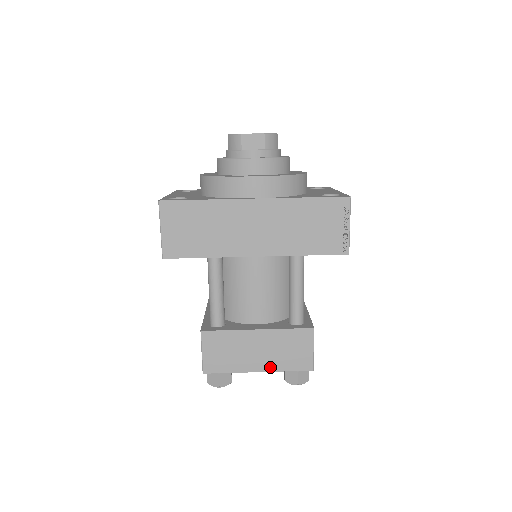
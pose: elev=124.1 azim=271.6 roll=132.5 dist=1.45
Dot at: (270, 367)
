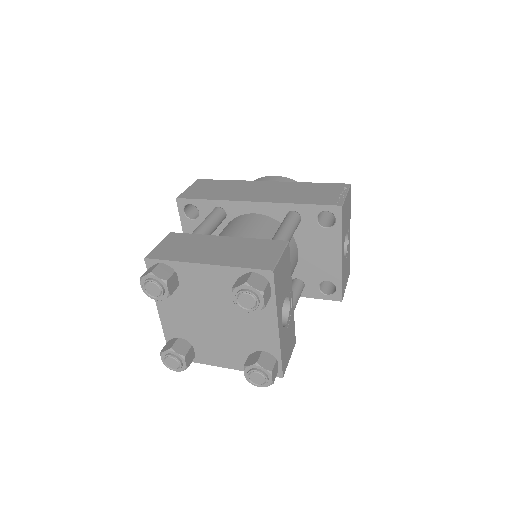
Dot at: (222, 262)
